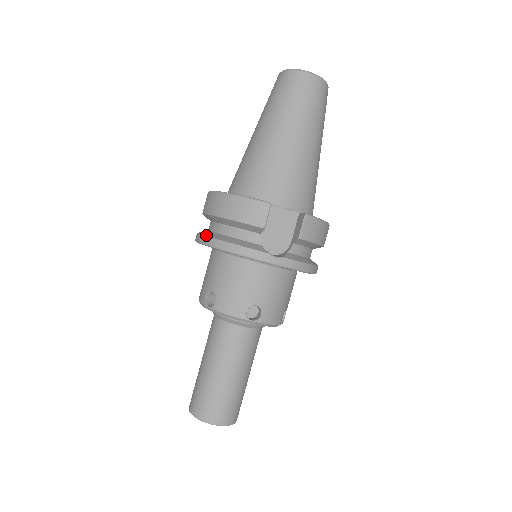
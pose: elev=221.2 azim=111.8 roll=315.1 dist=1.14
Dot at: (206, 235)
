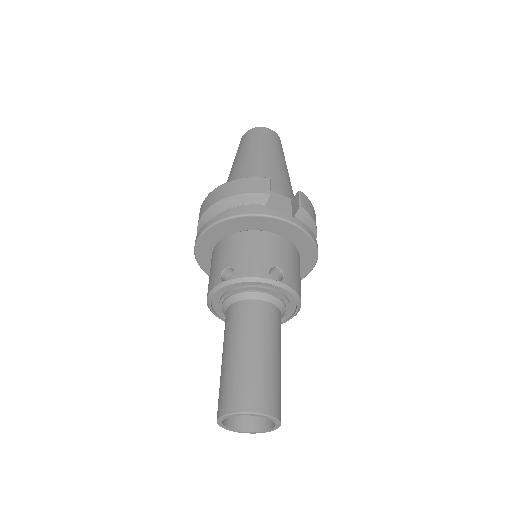
Dot at: (212, 218)
